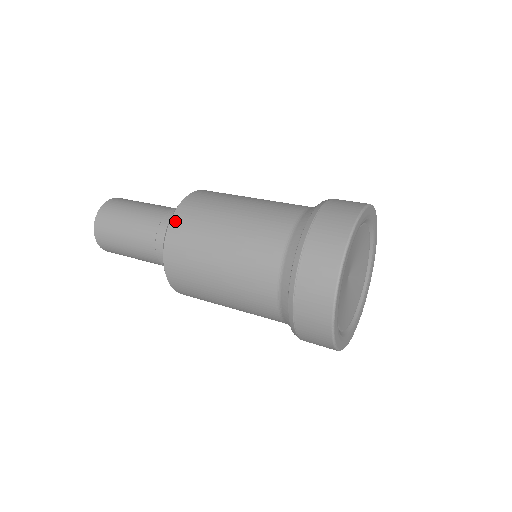
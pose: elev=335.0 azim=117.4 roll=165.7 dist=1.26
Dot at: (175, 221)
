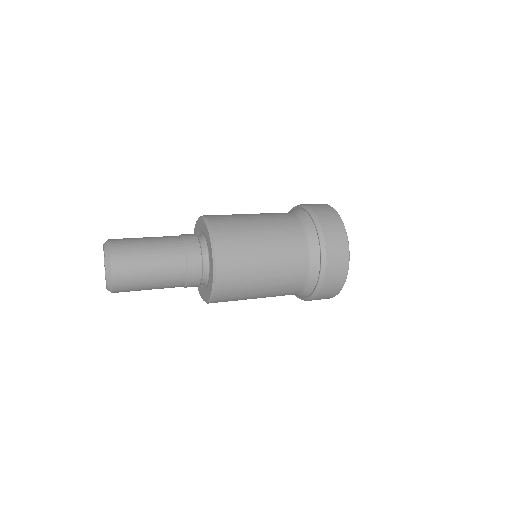
Dot at: (217, 234)
